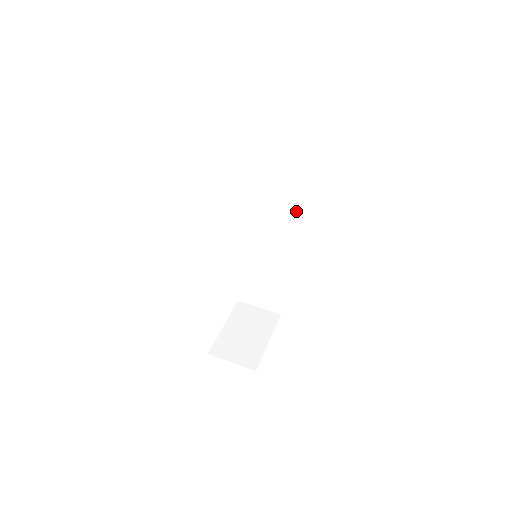
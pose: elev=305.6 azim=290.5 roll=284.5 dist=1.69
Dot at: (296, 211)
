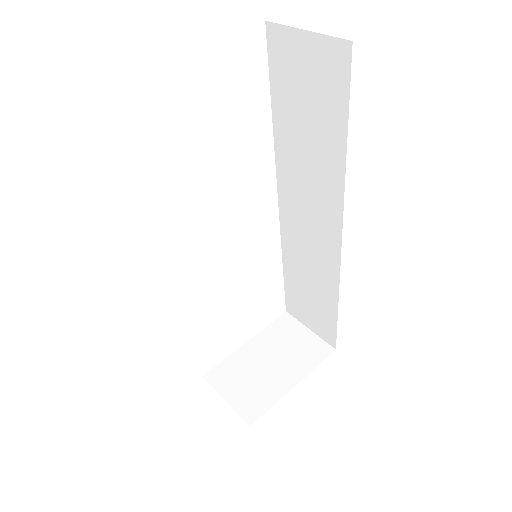
Dot at: (338, 191)
